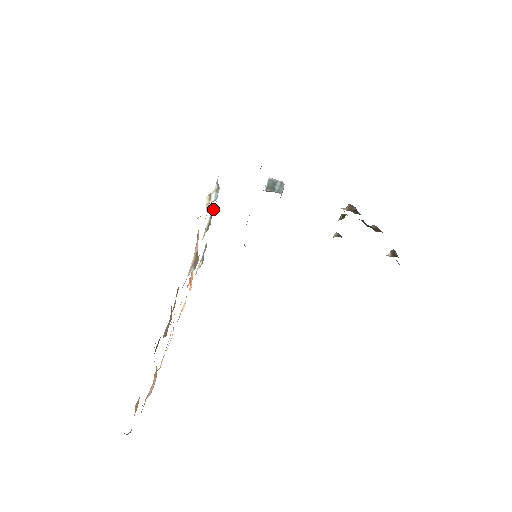
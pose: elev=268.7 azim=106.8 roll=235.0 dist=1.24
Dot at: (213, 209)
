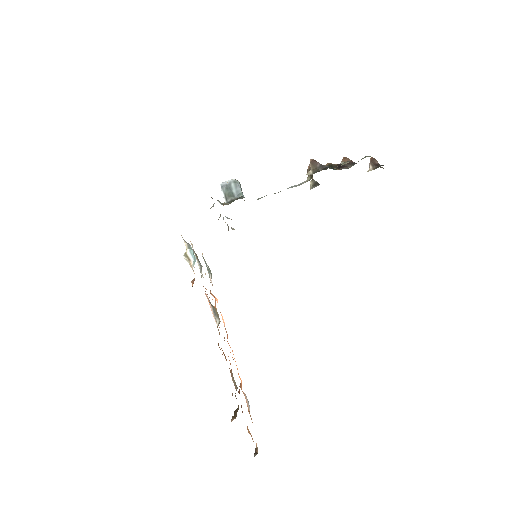
Dot at: (192, 244)
